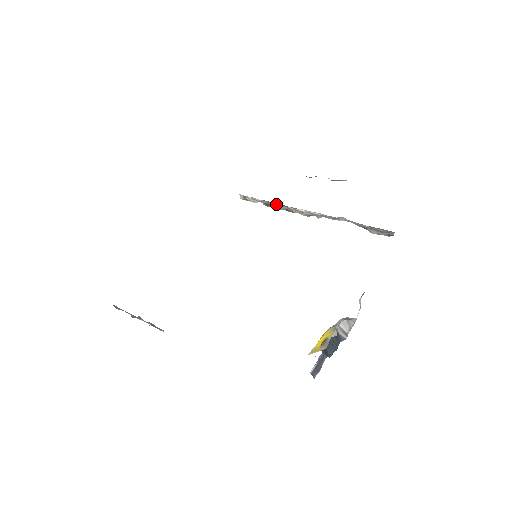
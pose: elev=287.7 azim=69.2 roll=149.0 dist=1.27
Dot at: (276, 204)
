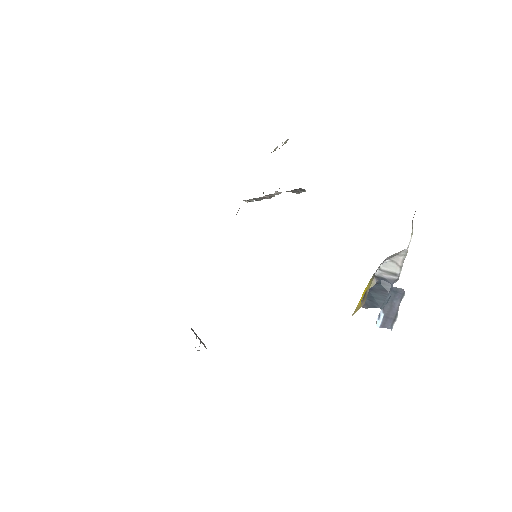
Dot at: (256, 198)
